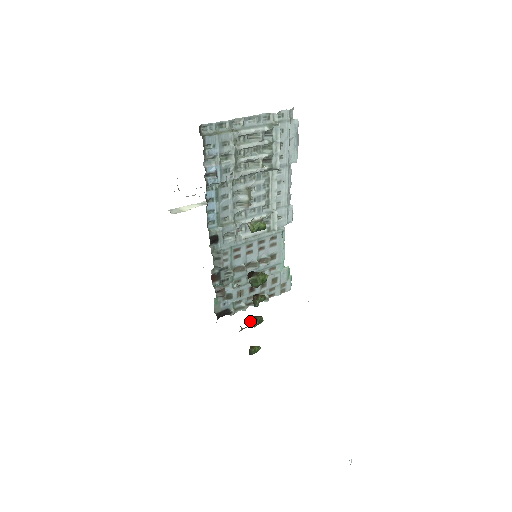
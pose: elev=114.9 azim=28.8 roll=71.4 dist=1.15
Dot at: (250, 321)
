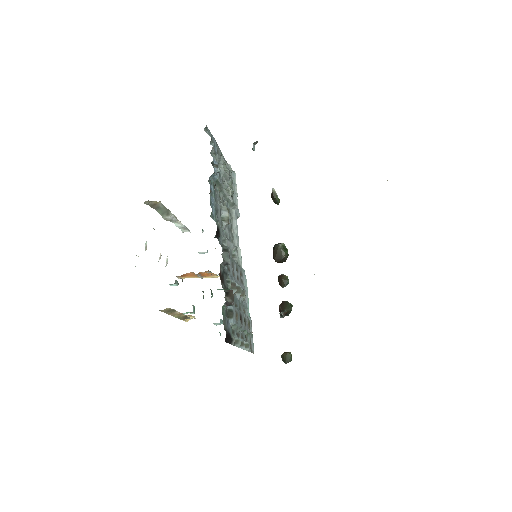
Dot at: (283, 307)
